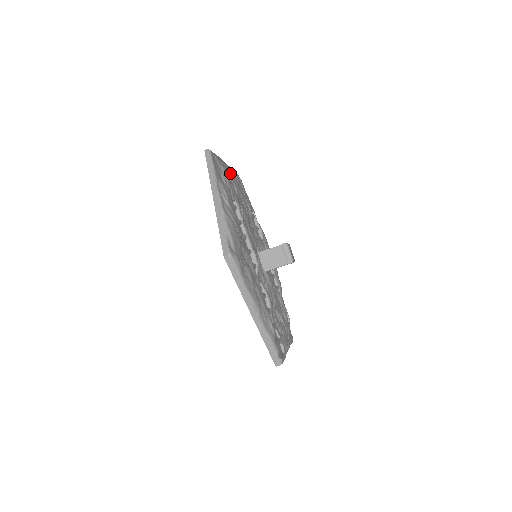
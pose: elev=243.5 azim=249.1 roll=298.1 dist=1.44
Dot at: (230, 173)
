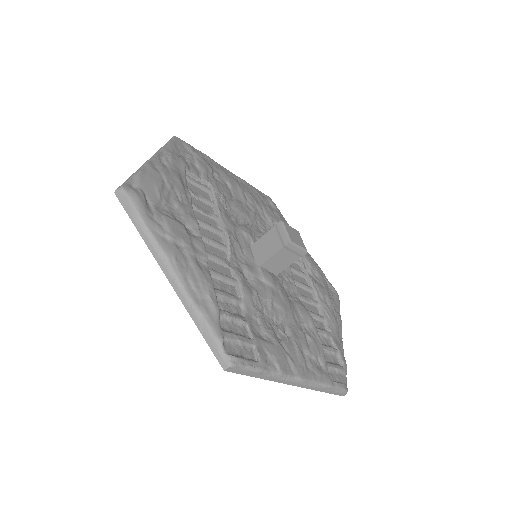
Dot at: (229, 175)
